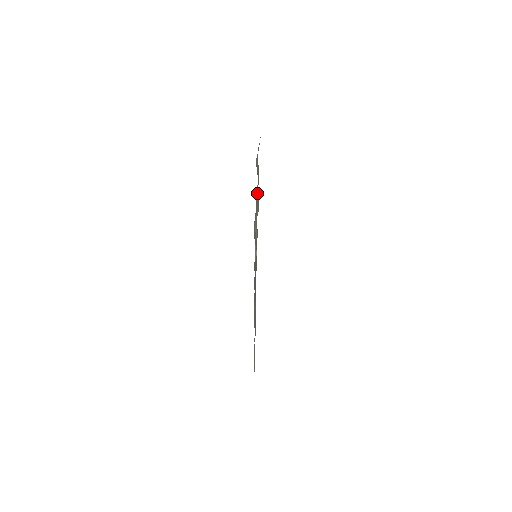
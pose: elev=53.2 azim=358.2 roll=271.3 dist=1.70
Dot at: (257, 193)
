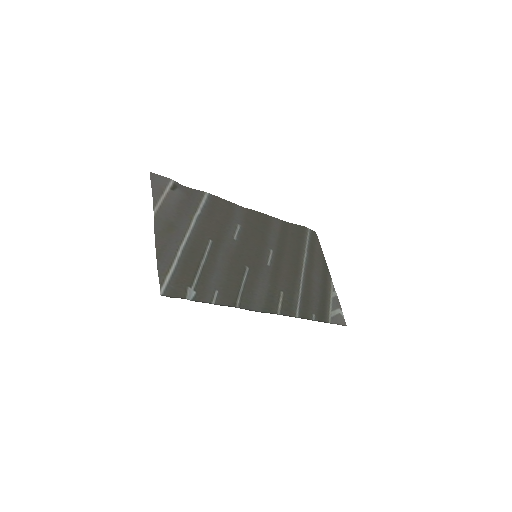
Dot at: (187, 260)
